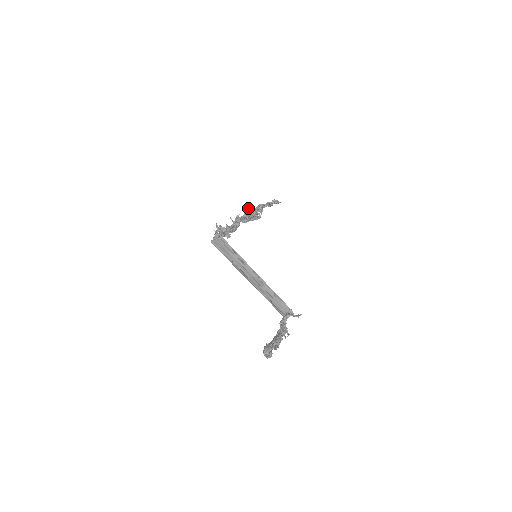
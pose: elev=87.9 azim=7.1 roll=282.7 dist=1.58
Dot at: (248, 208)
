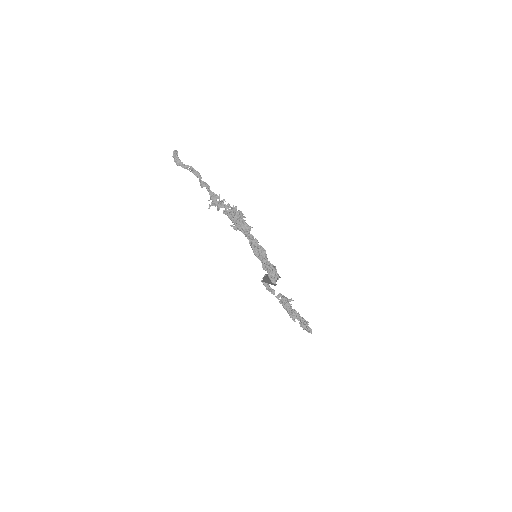
Dot at: (234, 213)
